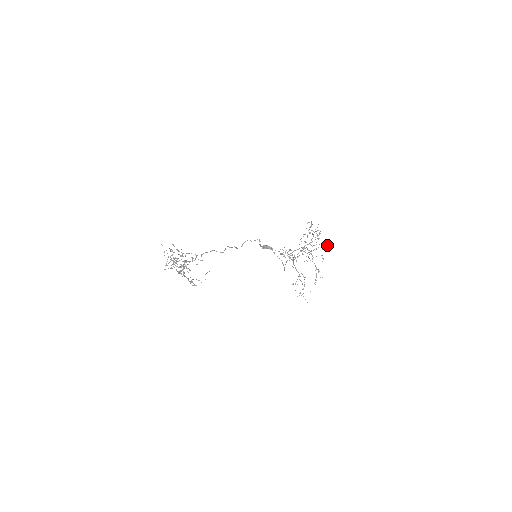
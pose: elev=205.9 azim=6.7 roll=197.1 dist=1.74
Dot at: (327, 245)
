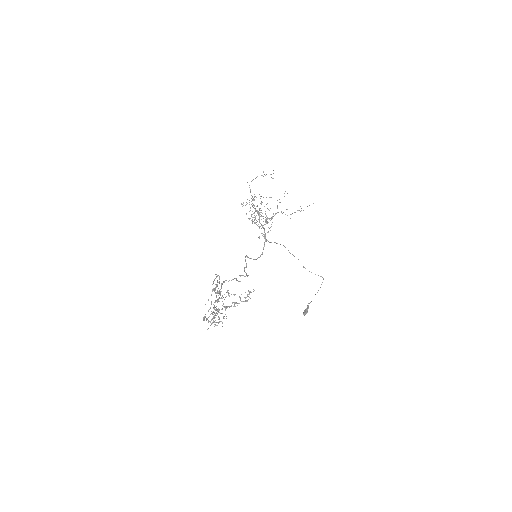
Dot at: occluded
